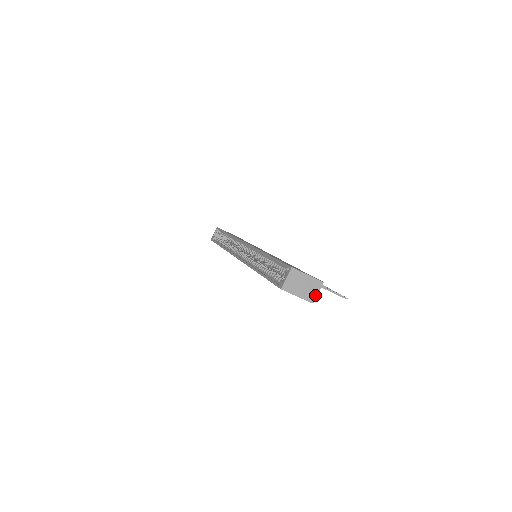
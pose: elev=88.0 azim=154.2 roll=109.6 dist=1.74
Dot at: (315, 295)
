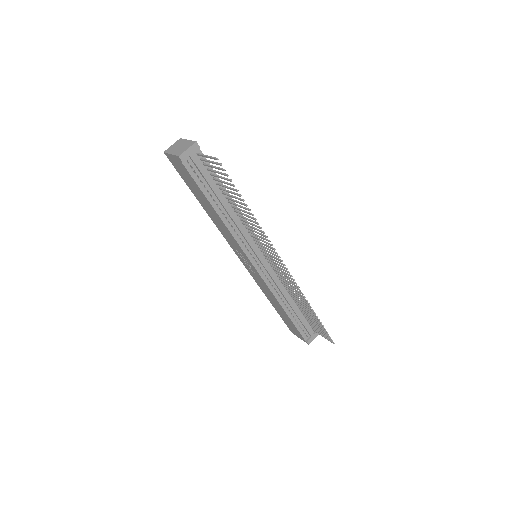
Dot at: (184, 151)
